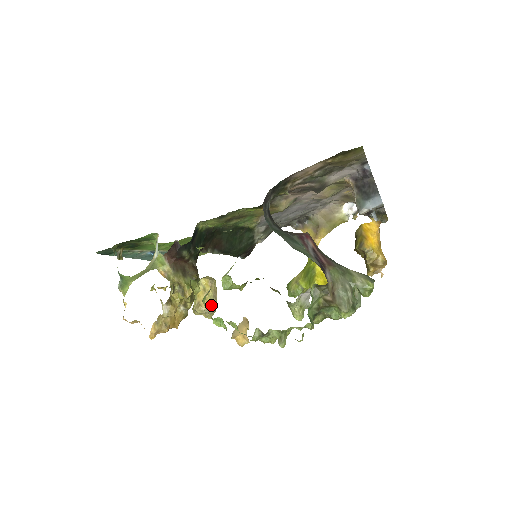
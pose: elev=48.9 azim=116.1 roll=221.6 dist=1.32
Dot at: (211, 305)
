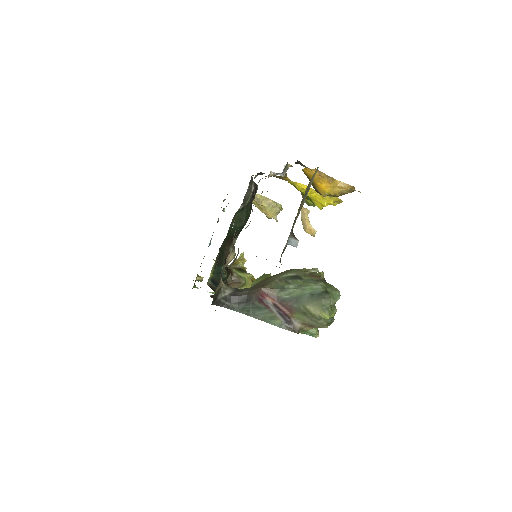
Dot at: (273, 212)
